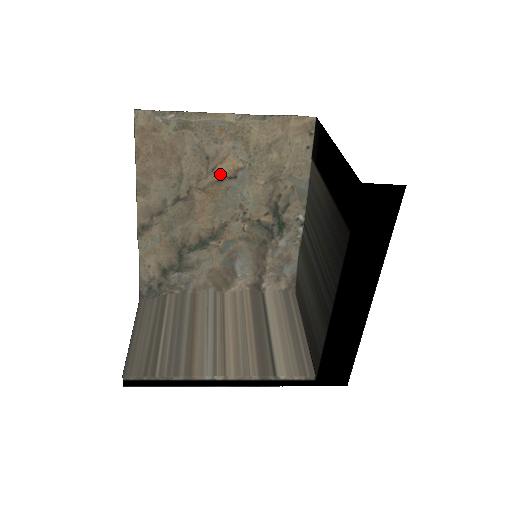
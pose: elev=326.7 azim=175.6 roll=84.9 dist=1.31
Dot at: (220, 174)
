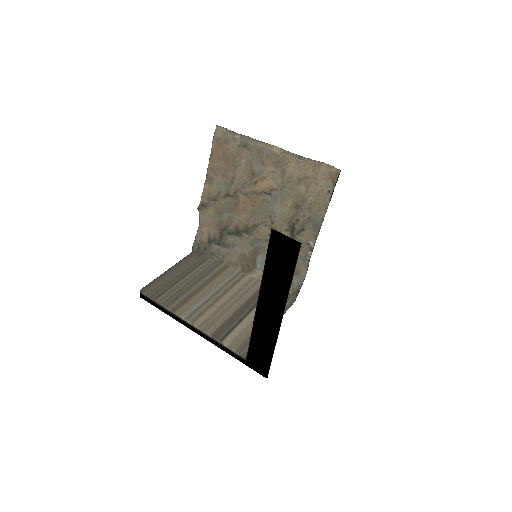
Dot at: (259, 188)
